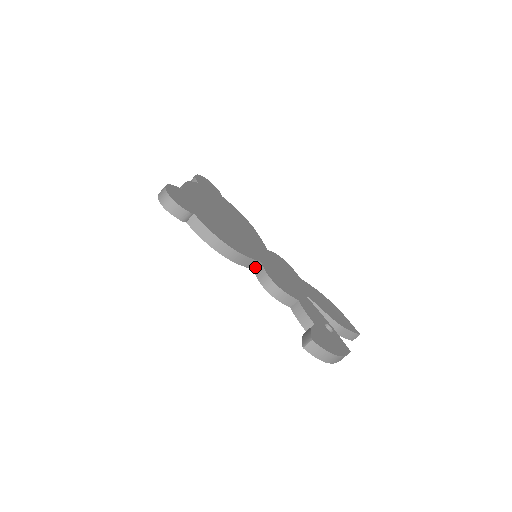
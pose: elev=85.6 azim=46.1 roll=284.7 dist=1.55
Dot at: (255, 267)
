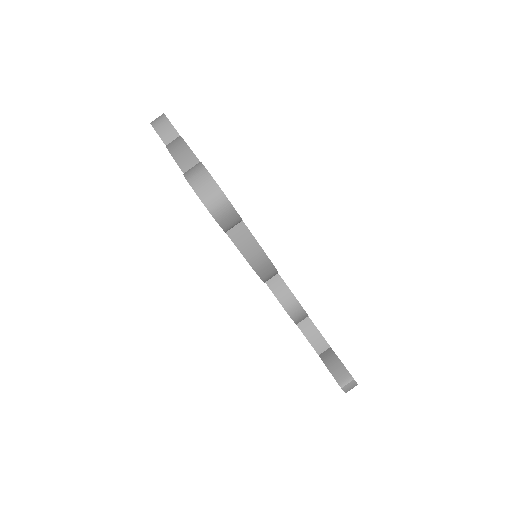
Dot at: occluded
